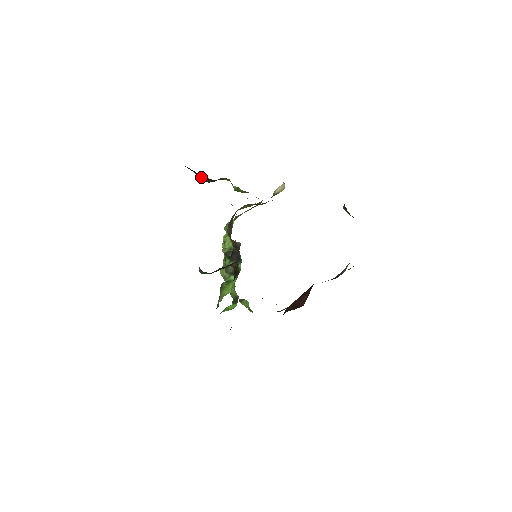
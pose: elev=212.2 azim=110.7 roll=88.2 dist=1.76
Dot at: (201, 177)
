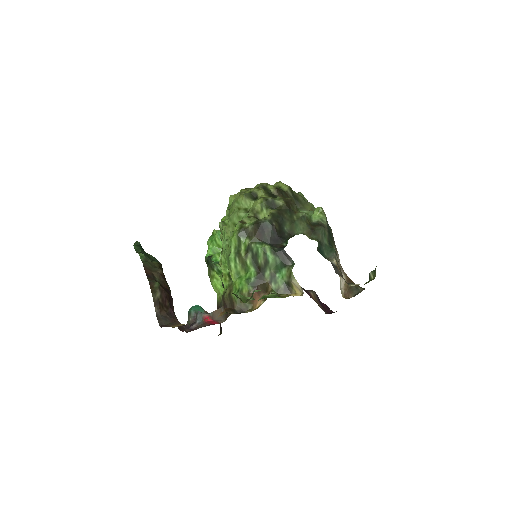
Dot at: occluded
